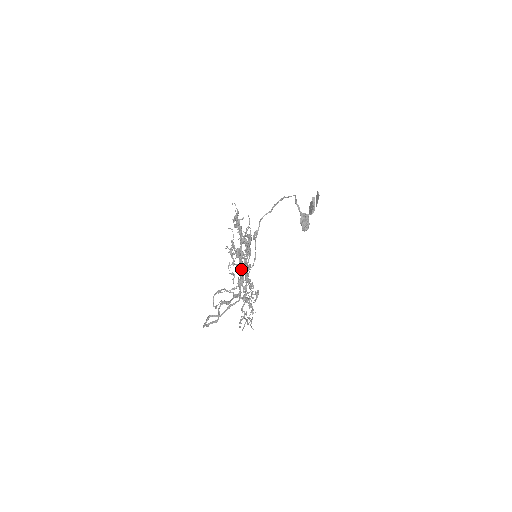
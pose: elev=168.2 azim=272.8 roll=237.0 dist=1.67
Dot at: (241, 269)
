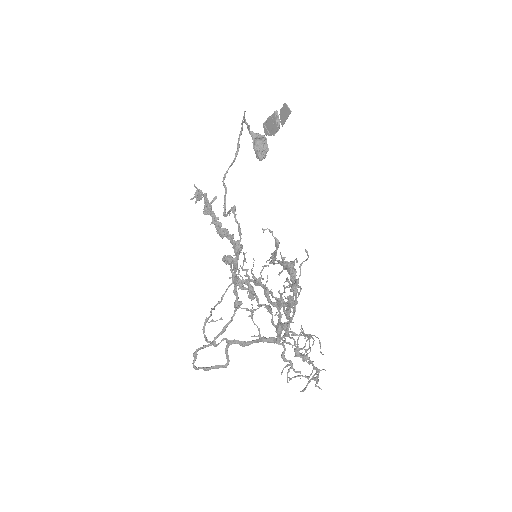
Dot at: occluded
